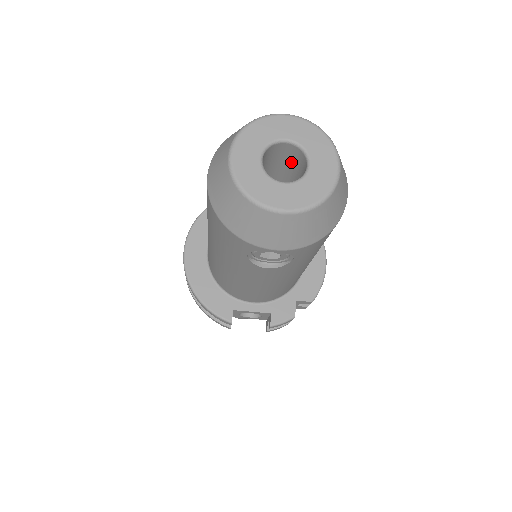
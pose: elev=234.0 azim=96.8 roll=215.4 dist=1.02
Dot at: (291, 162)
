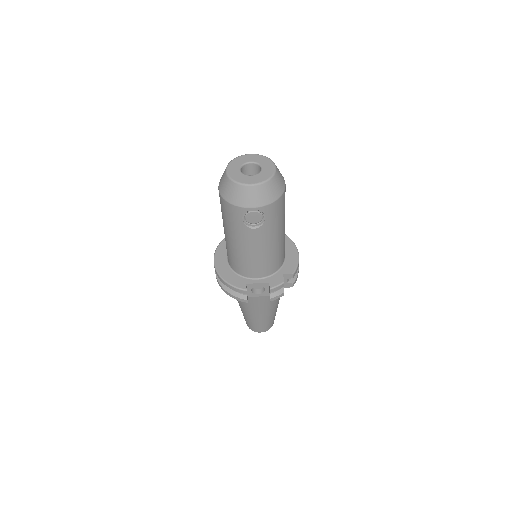
Dot at: occluded
